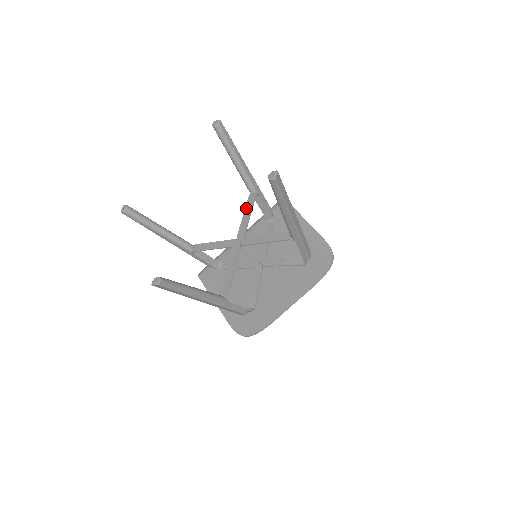
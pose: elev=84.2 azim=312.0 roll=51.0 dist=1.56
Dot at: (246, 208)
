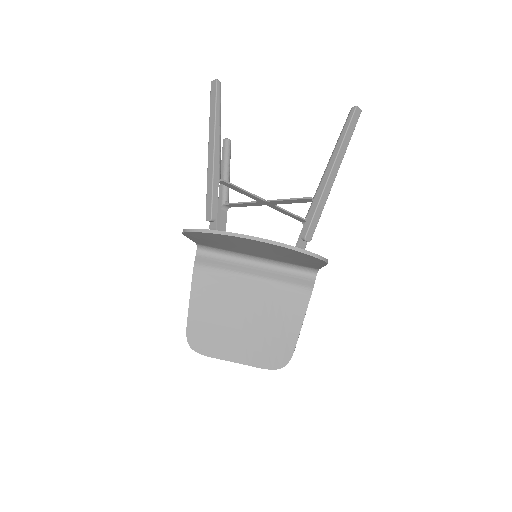
Dot at: occluded
